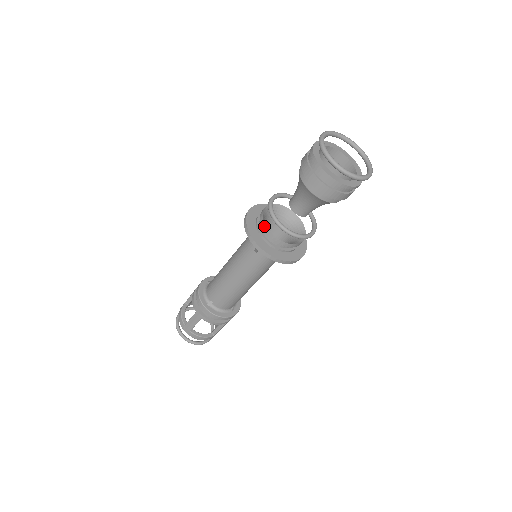
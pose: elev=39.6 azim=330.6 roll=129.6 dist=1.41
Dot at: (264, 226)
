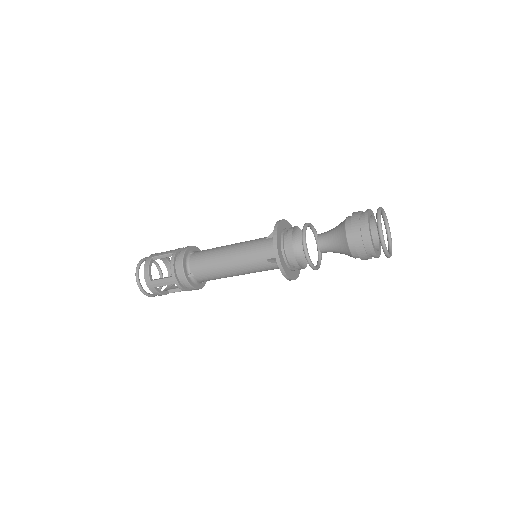
Dot at: (291, 250)
